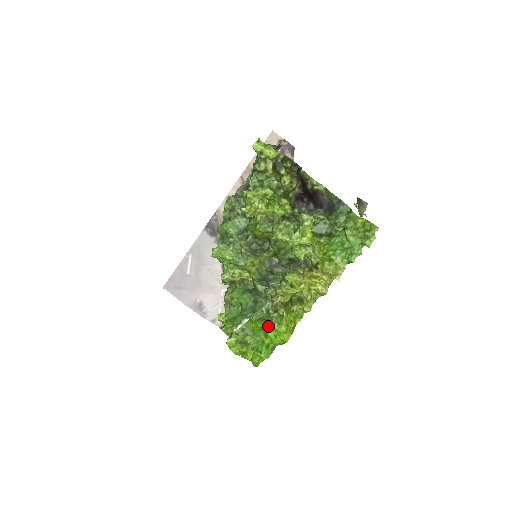
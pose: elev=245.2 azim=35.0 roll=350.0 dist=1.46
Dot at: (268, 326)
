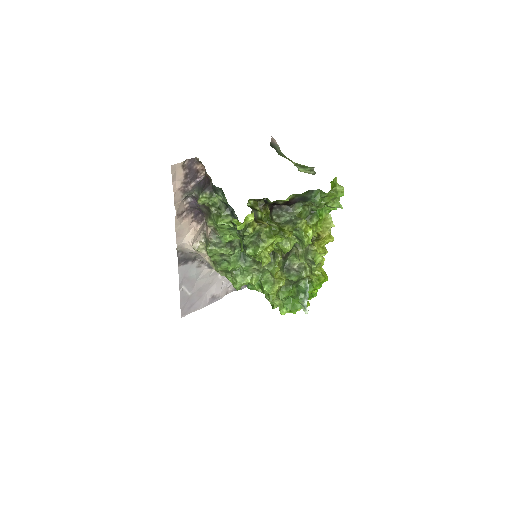
Dot at: (314, 287)
